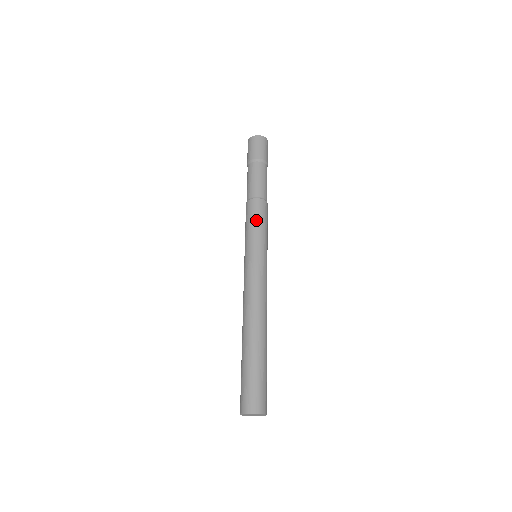
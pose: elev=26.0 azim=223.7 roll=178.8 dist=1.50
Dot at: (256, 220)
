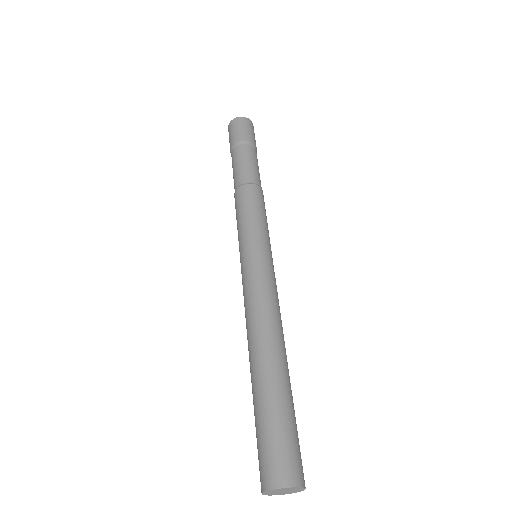
Dot at: (238, 214)
